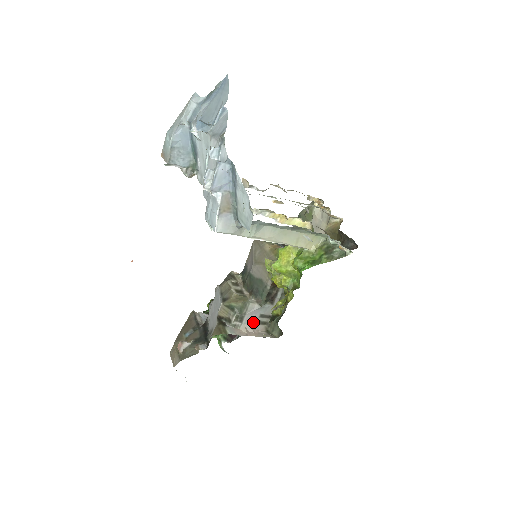
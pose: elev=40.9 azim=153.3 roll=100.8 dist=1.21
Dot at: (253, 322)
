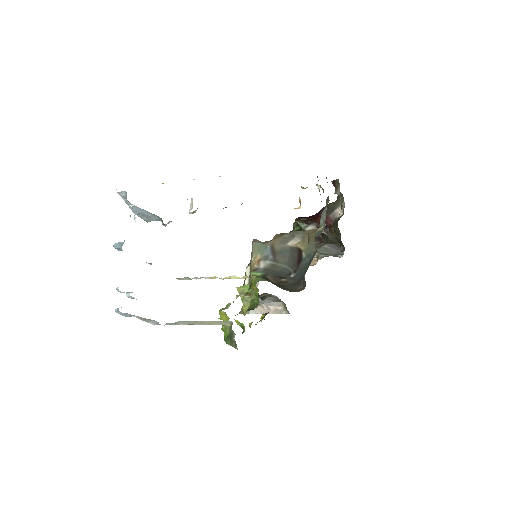
Dot at: (269, 302)
